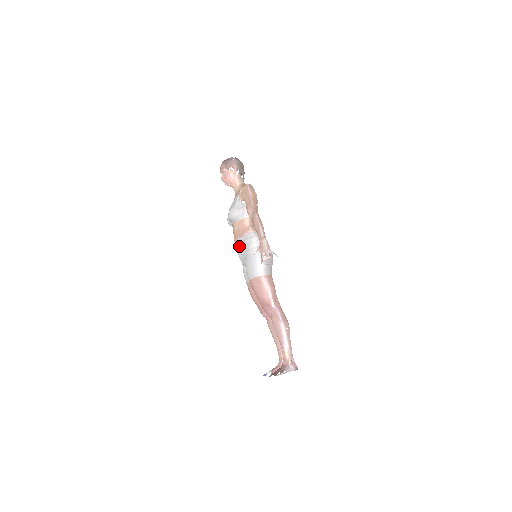
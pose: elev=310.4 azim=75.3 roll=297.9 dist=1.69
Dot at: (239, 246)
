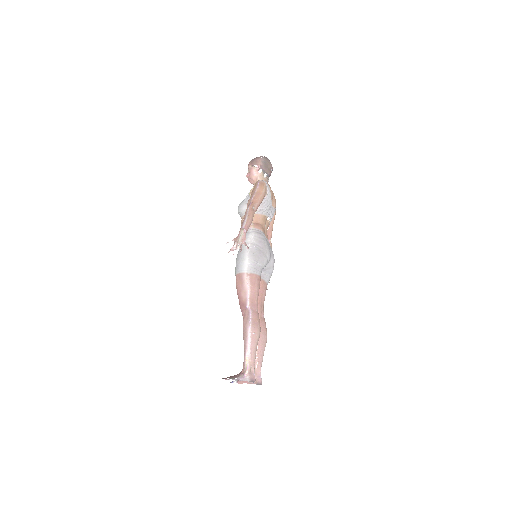
Dot at: occluded
